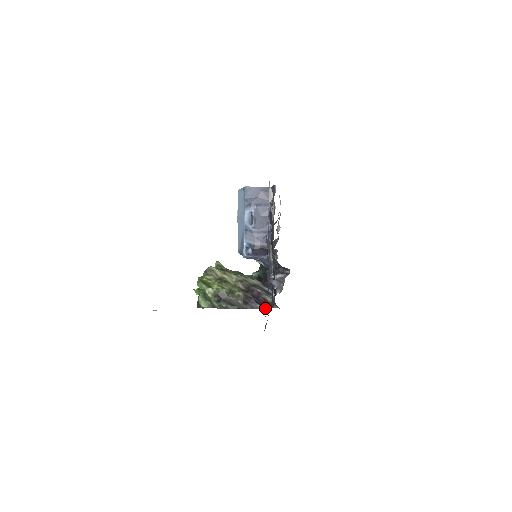
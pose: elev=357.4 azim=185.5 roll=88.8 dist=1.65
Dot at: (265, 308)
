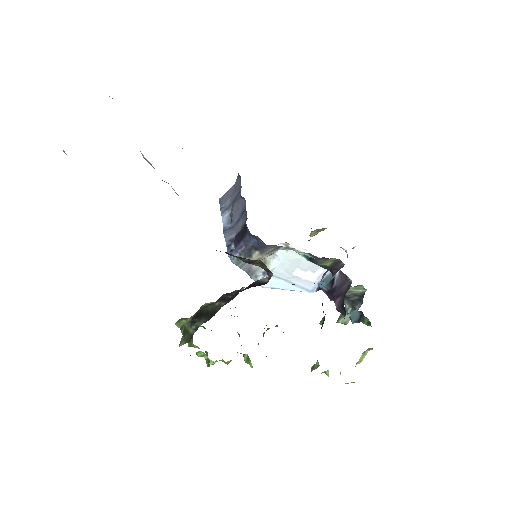
Dot at: occluded
